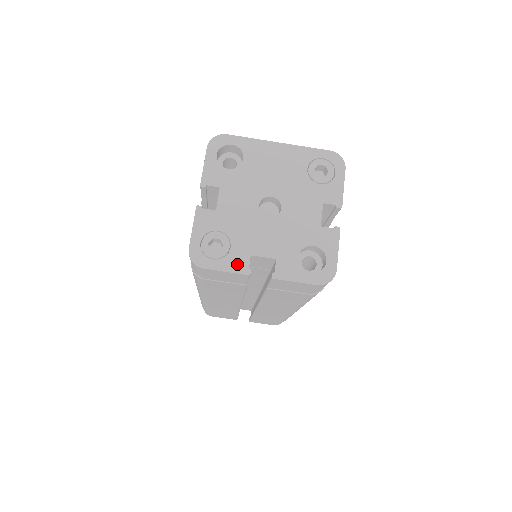
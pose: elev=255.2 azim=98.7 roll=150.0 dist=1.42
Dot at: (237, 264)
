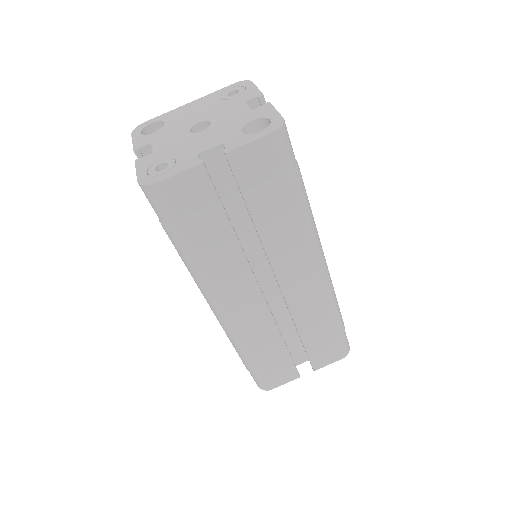
Dot at: (187, 164)
